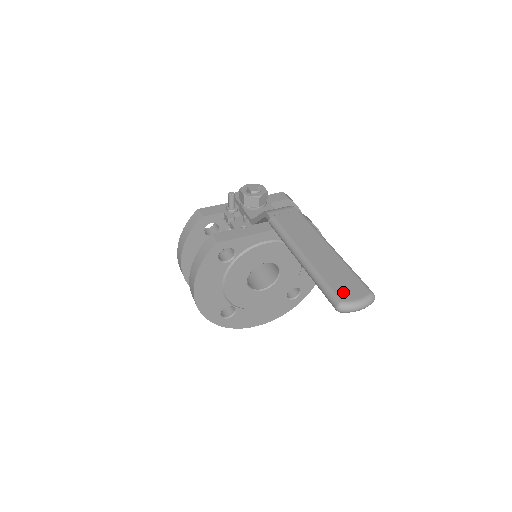
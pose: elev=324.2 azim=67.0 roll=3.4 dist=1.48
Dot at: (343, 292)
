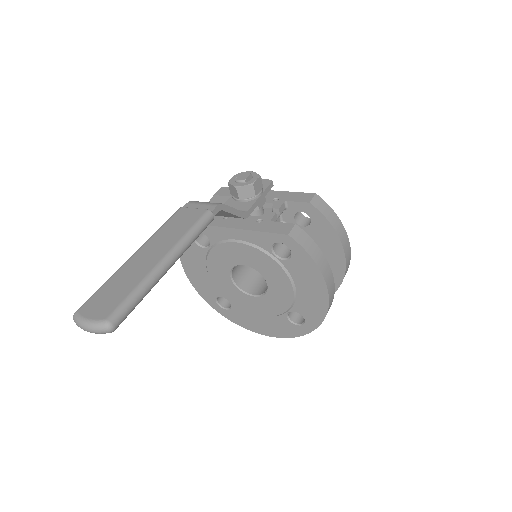
Dot at: (92, 304)
